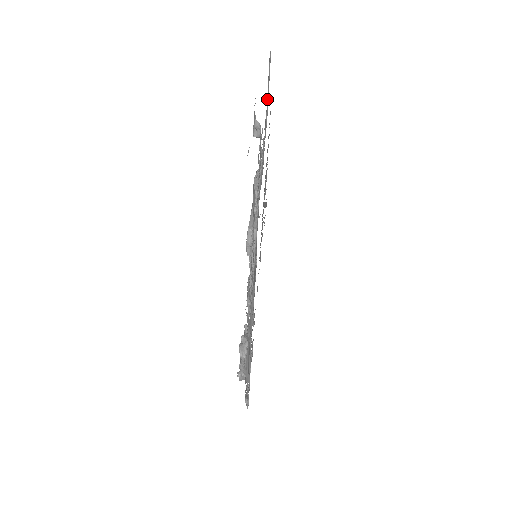
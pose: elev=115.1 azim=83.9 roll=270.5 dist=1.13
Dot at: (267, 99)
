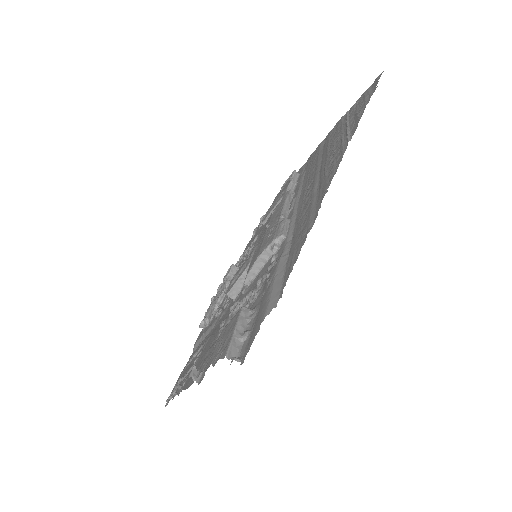
Dot at: (258, 310)
